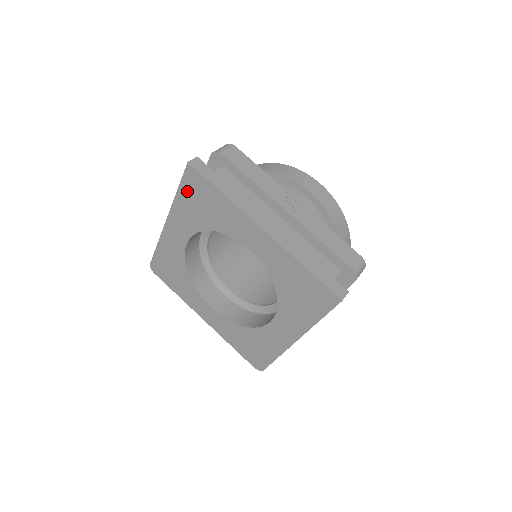
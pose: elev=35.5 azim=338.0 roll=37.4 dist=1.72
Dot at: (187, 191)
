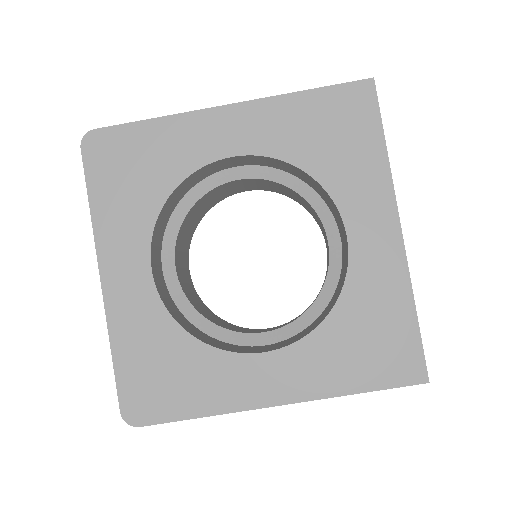
Dot at: (327, 103)
